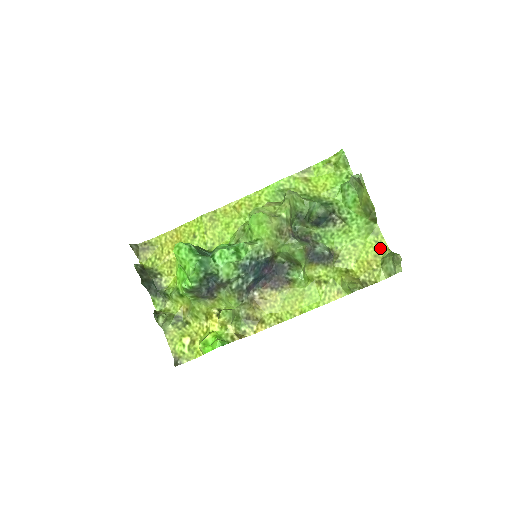
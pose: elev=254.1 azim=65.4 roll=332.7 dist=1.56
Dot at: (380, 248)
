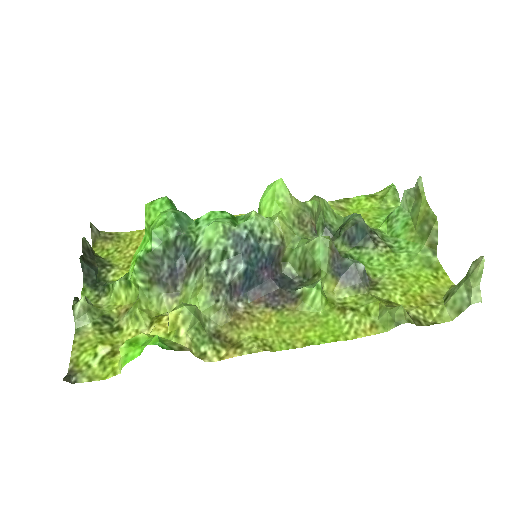
Dot at: (441, 284)
